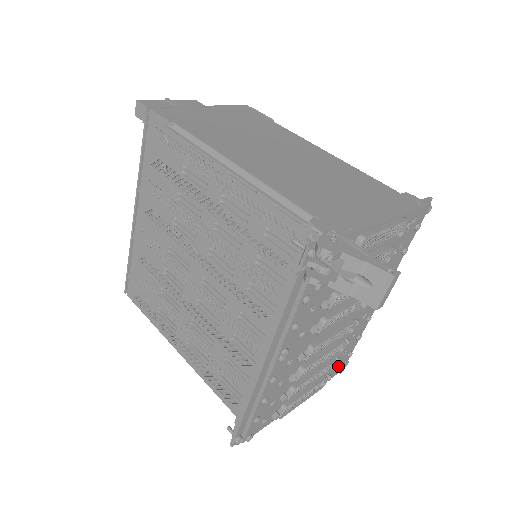
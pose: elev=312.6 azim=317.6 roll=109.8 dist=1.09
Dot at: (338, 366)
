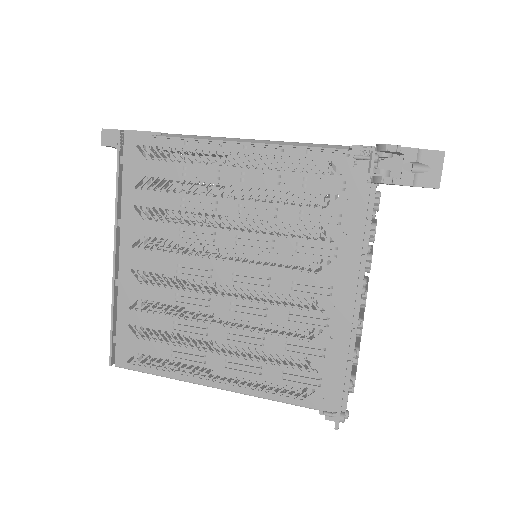
Dot at: occluded
